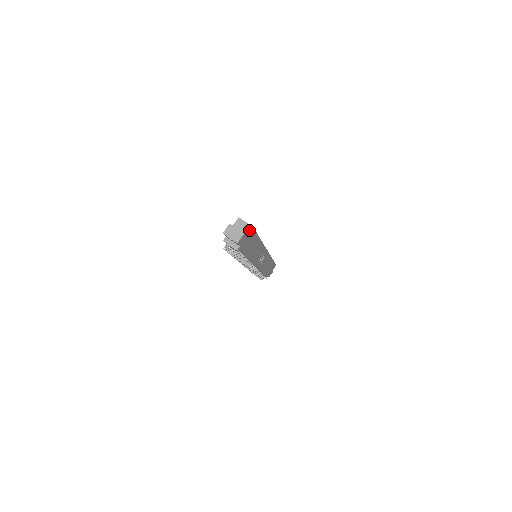
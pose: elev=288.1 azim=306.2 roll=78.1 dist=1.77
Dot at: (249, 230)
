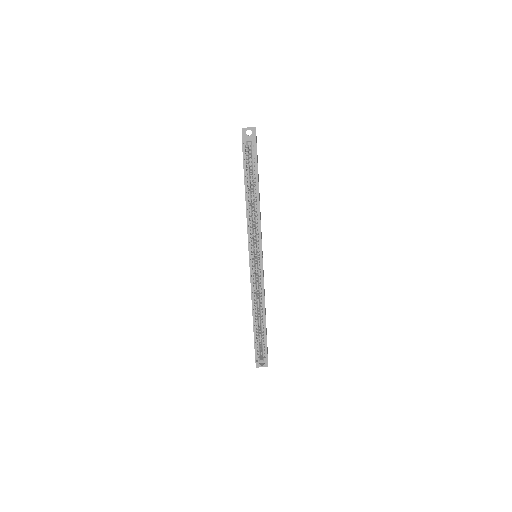
Dot at: (267, 361)
